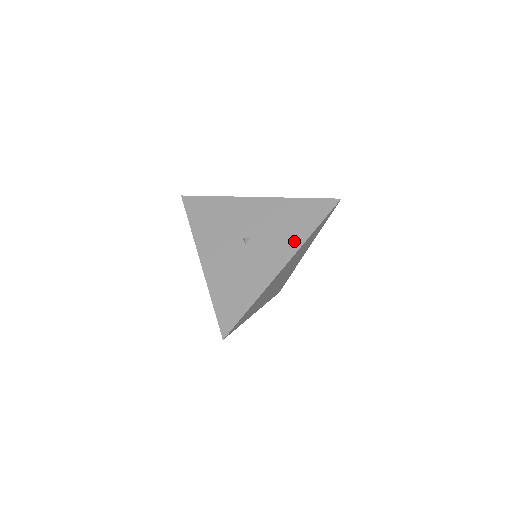
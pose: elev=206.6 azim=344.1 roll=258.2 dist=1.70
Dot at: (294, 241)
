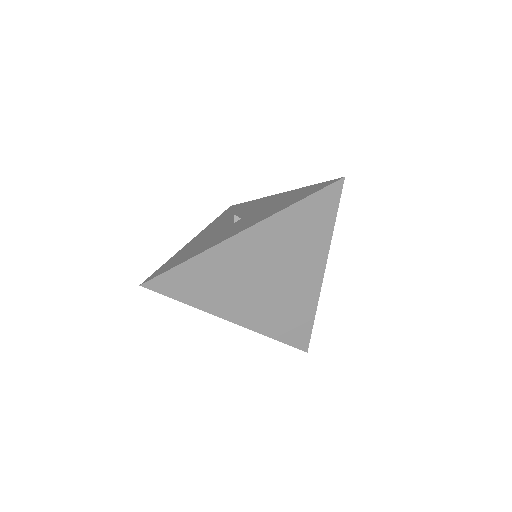
Dot at: (270, 213)
